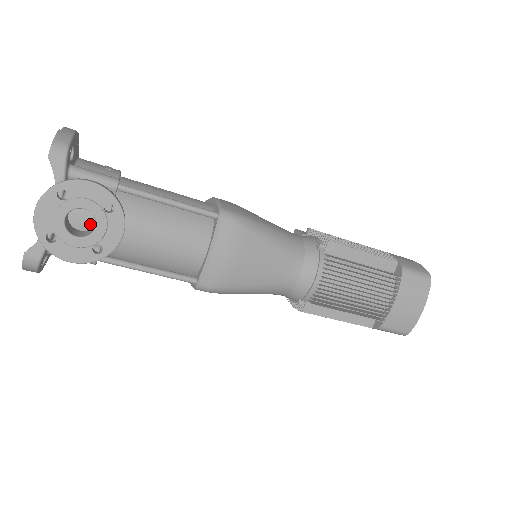
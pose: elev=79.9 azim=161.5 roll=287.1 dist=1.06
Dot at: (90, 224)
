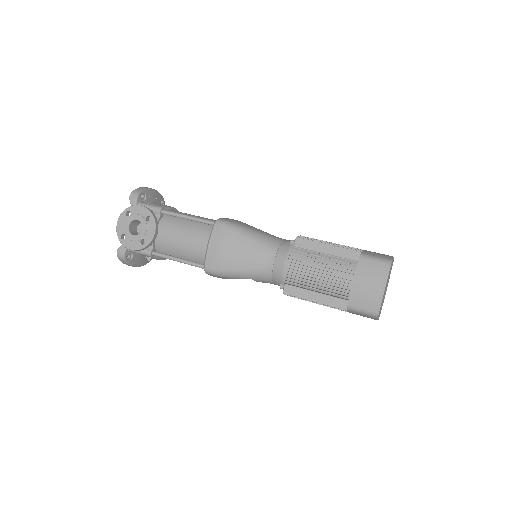
Dot at: occluded
